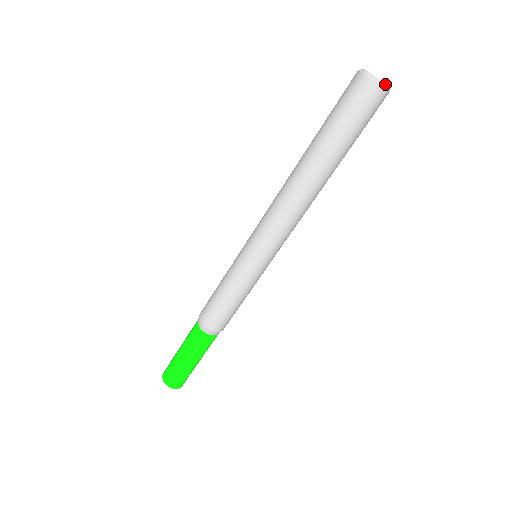
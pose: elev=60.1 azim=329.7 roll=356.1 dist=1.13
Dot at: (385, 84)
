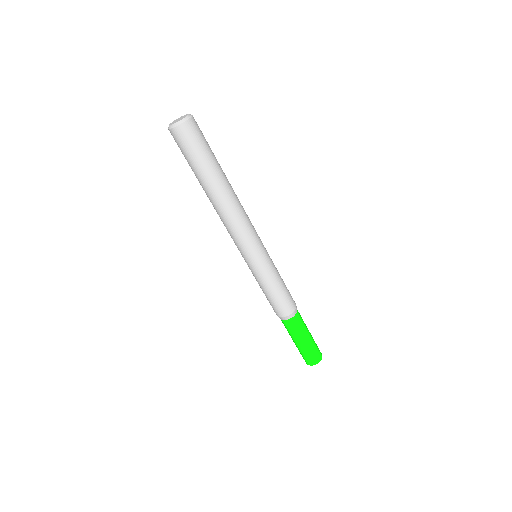
Dot at: (177, 123)
